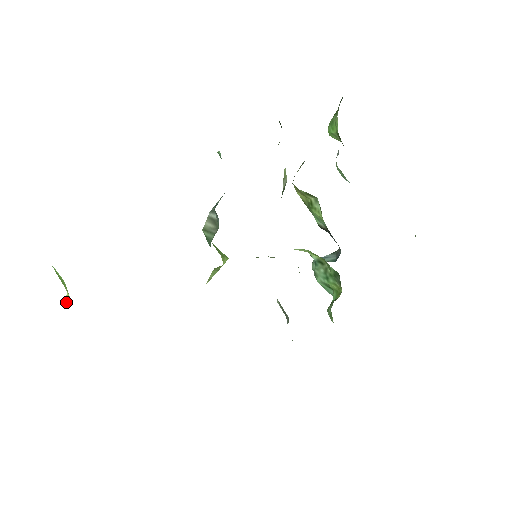
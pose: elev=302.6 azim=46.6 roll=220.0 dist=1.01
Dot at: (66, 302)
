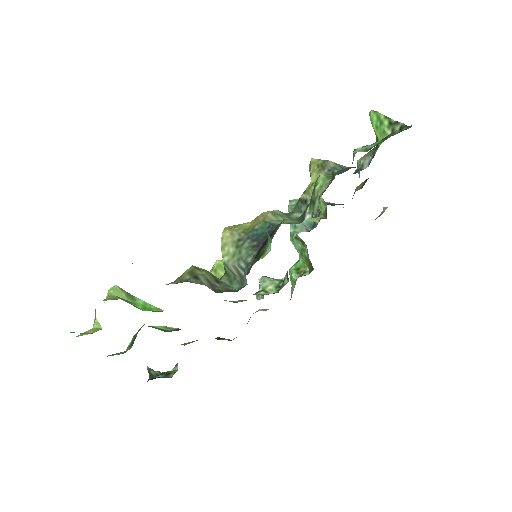
Dot at: (97, 328)
